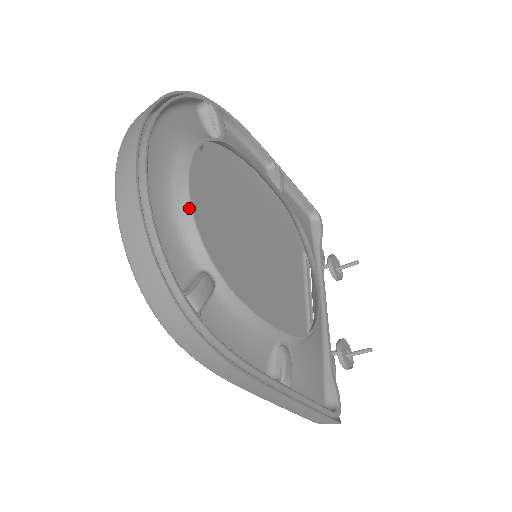
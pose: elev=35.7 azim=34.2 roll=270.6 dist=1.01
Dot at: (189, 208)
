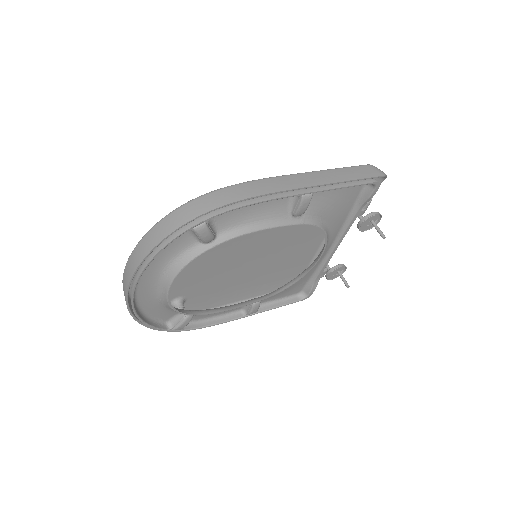
Dot at: (170, 307)
